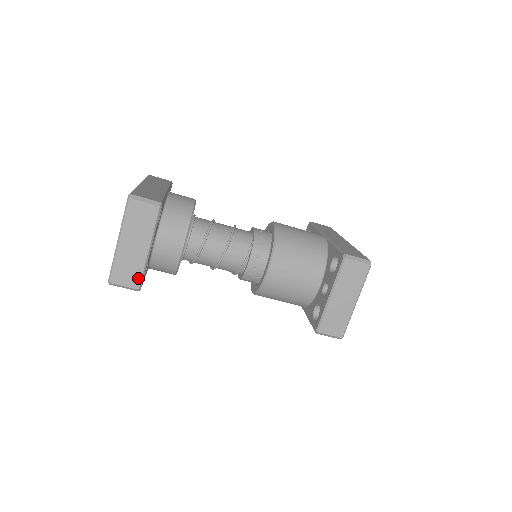
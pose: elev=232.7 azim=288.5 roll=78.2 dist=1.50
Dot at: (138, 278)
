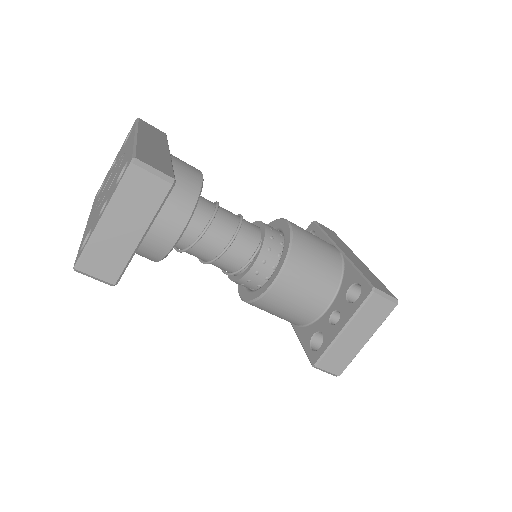
Dot at: (118, 270)
